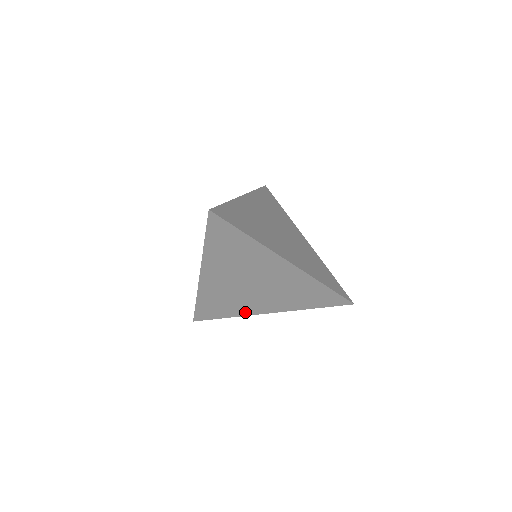
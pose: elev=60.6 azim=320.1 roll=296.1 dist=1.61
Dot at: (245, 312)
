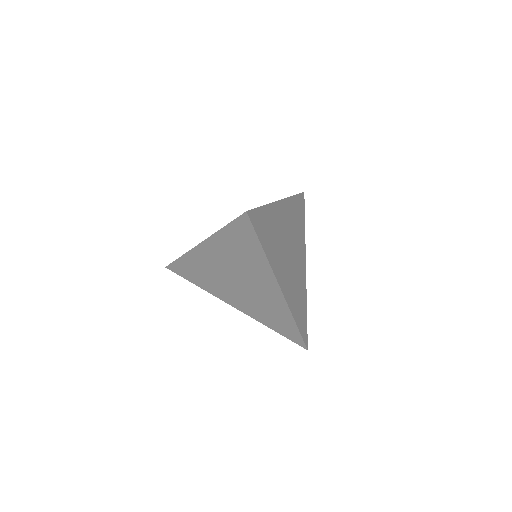
Dot at: (215, 292)
